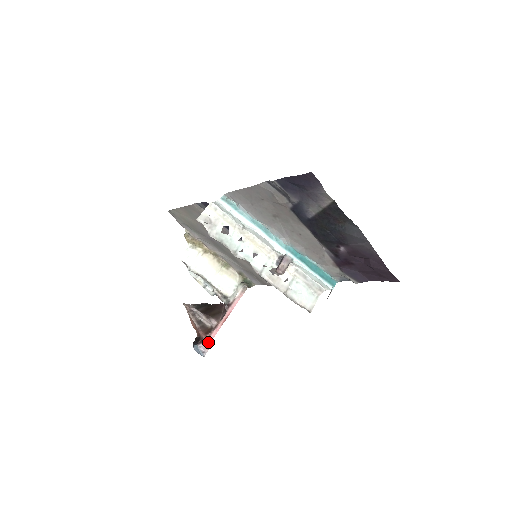
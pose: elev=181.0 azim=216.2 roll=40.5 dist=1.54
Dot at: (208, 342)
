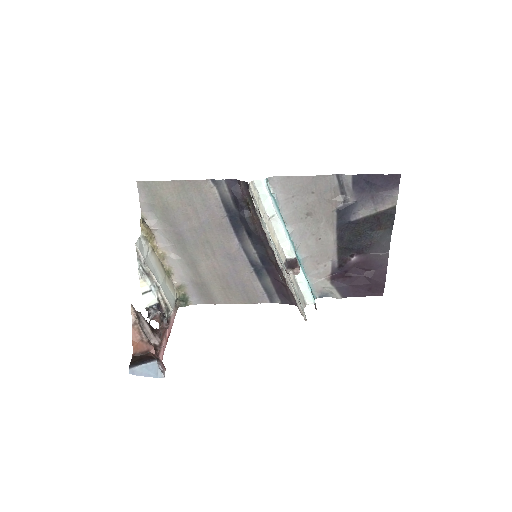
Dot at: (161, 361)
